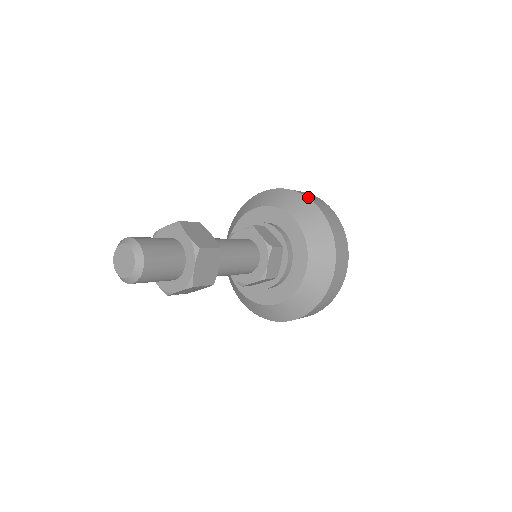
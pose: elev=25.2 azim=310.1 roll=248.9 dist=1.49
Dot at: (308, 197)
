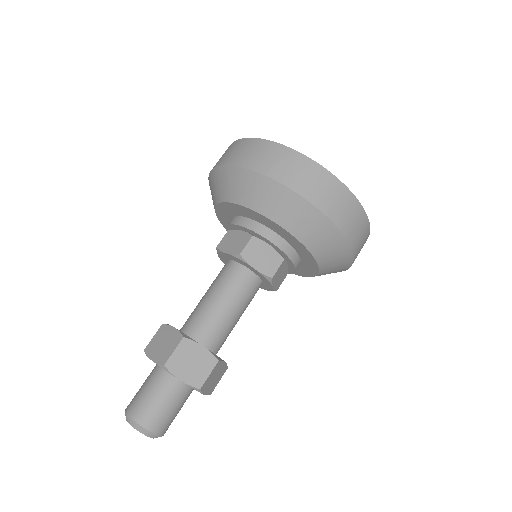
Dot at: (221, 164)
